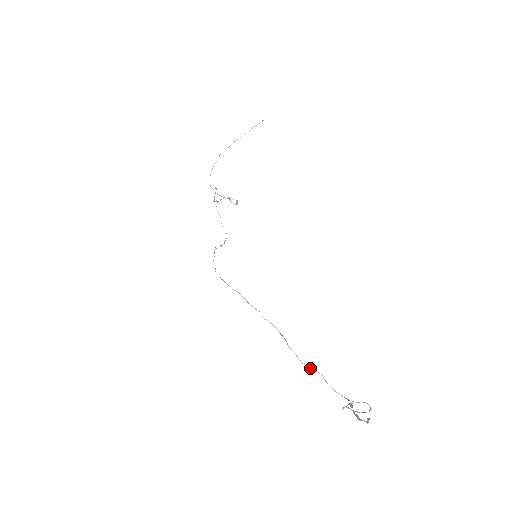
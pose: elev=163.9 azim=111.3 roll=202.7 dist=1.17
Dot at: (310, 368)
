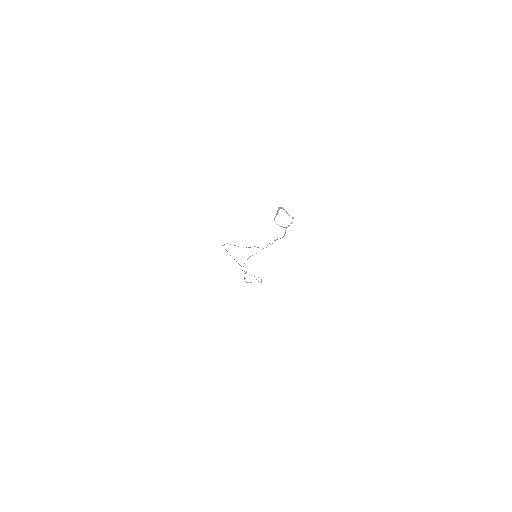
Dot at: occluded
